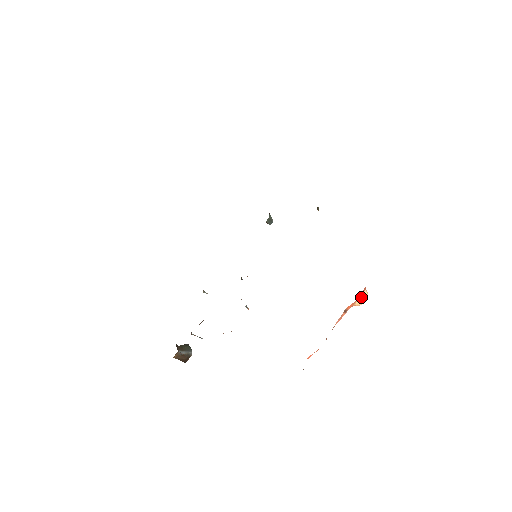
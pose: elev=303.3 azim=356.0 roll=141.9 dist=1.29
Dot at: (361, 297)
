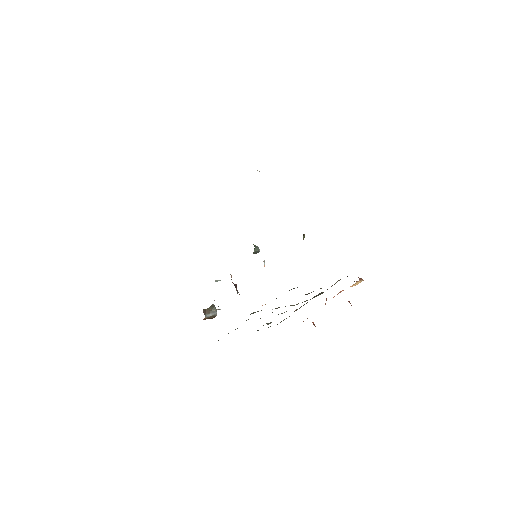
Dot at: (355, 283)
